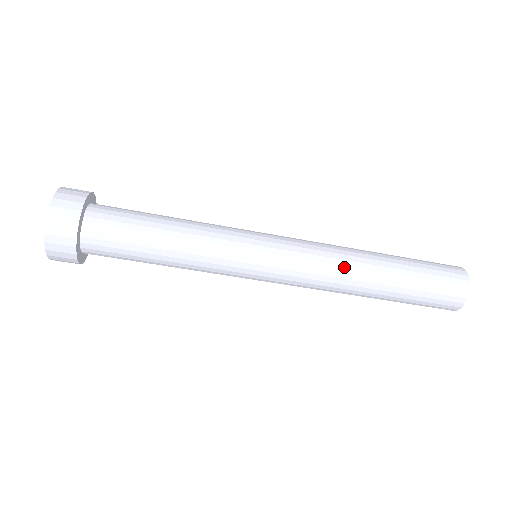
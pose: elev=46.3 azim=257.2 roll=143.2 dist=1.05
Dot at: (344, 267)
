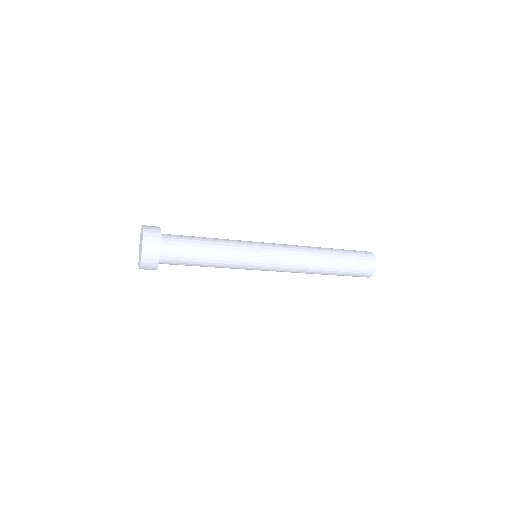
Dot at: (306, 267)
